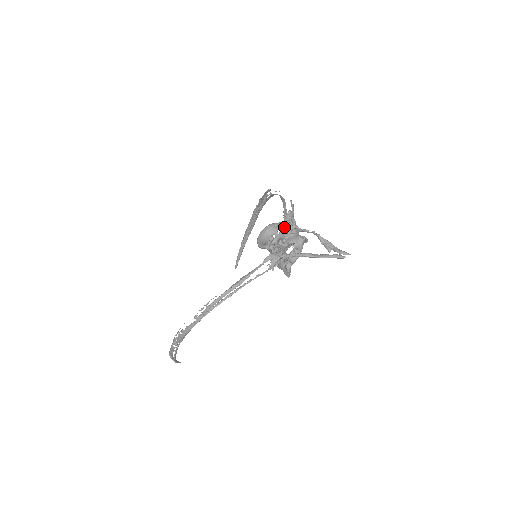
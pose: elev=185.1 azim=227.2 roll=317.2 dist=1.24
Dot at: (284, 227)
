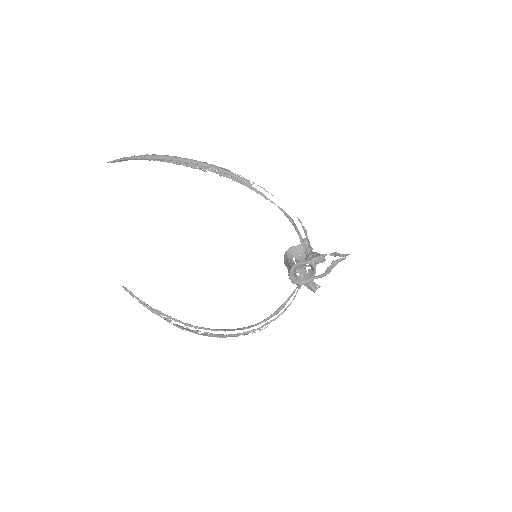
Dot at: occluded
